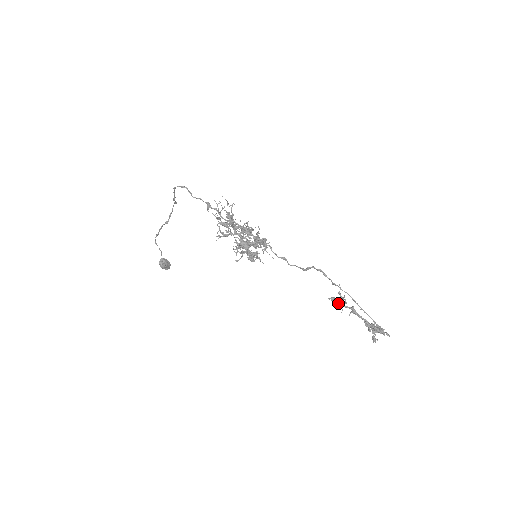
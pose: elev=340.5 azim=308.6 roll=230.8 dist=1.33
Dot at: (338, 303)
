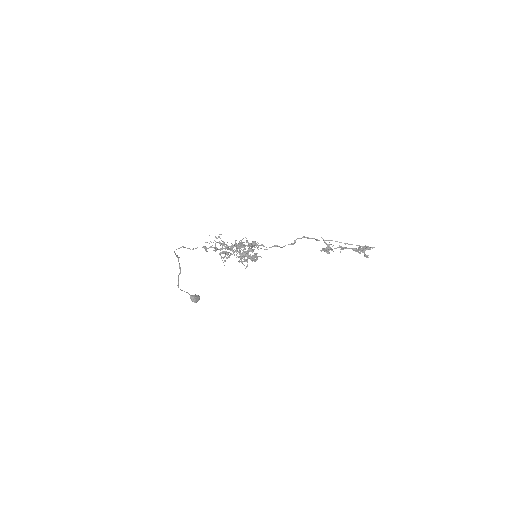
Dot at: (329, 250)
